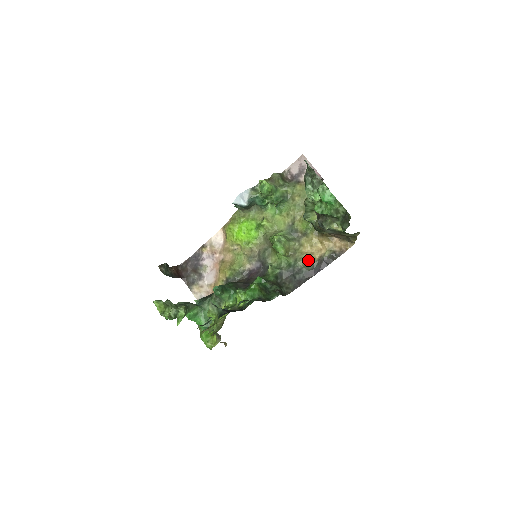
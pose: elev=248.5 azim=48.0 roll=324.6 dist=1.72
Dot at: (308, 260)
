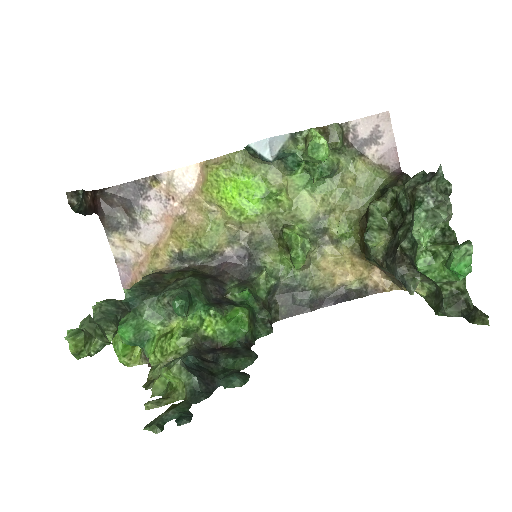
Dot at: (324, 282)
